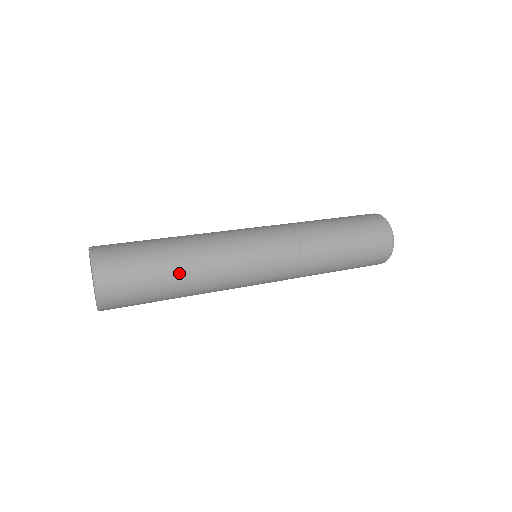
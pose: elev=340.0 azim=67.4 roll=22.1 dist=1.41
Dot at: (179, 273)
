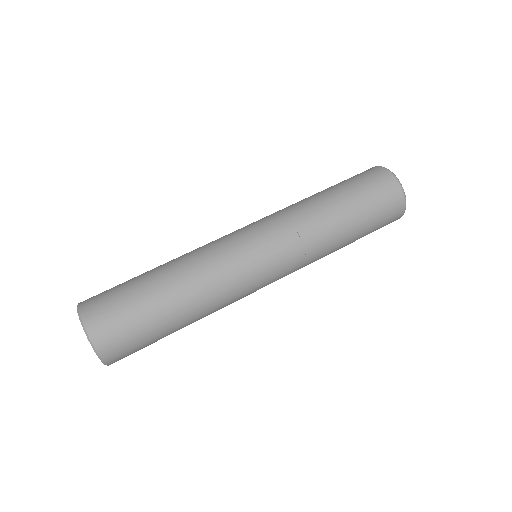
Dot at: (183, 321)
